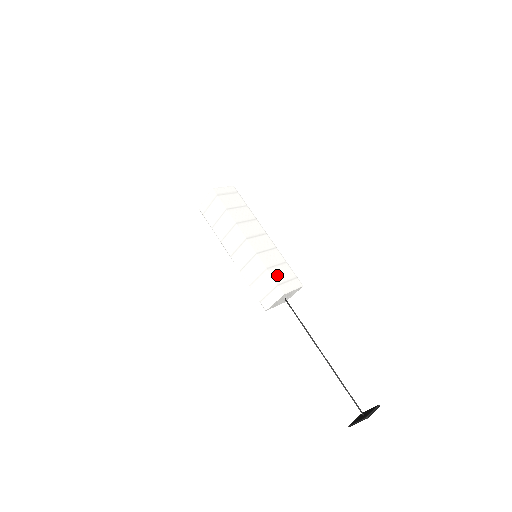
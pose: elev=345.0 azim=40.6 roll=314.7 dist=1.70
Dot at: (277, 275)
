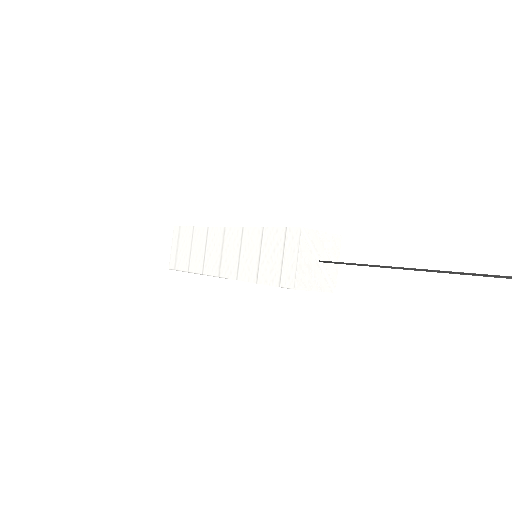
Dot at: occluded
